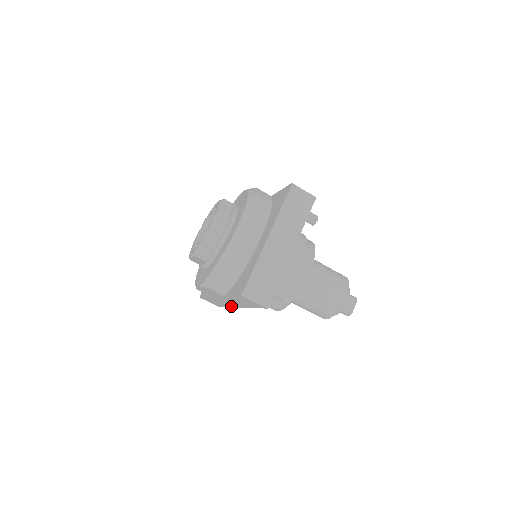
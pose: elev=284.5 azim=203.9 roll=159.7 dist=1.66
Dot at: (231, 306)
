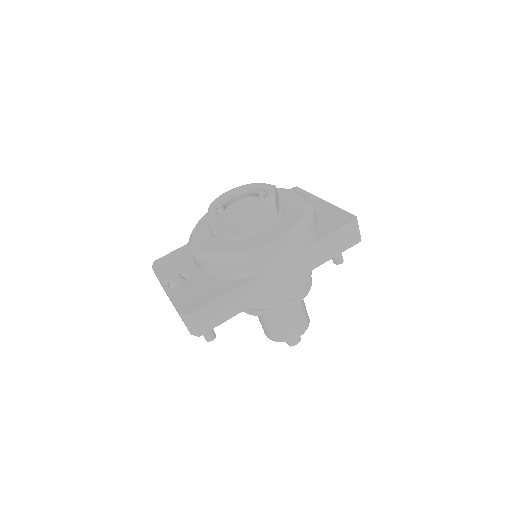
Dot at: (265, 295)
